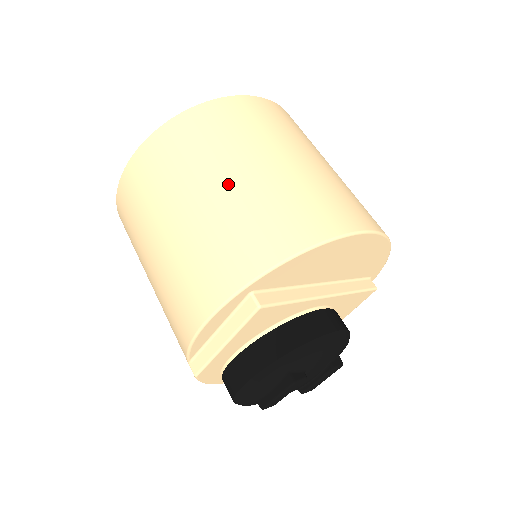
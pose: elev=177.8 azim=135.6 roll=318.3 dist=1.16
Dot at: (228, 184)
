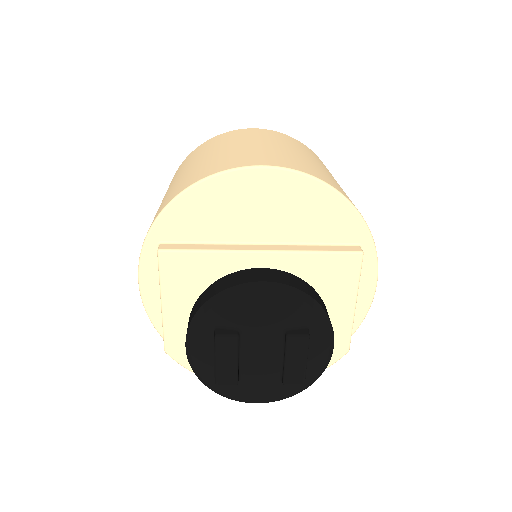
Dot at: (176, 180)
